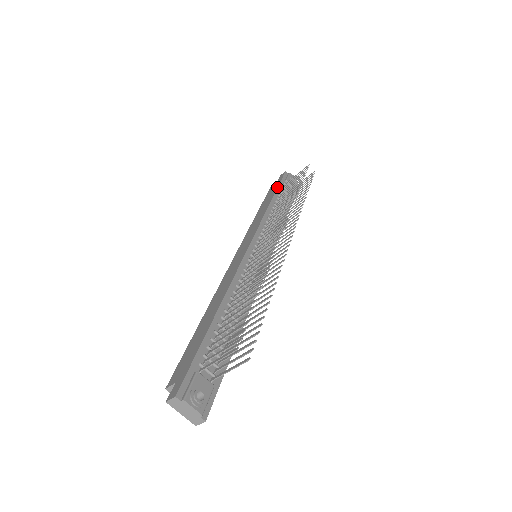
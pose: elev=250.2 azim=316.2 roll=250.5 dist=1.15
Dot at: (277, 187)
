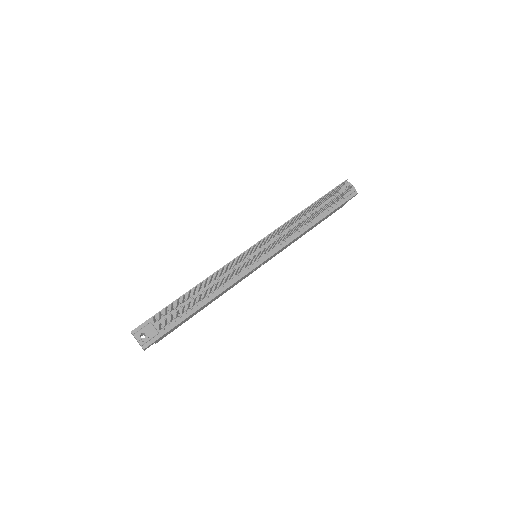
Dot at: occluded
